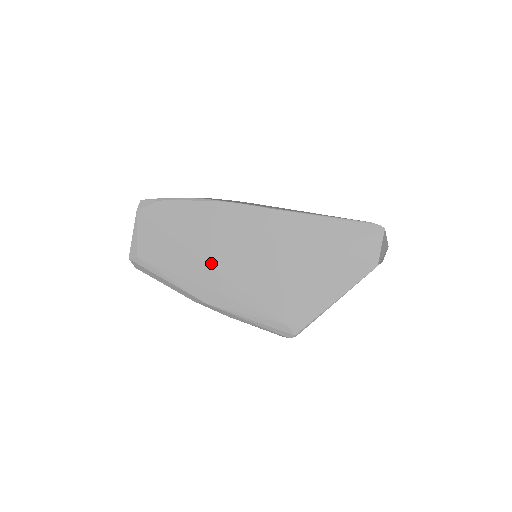
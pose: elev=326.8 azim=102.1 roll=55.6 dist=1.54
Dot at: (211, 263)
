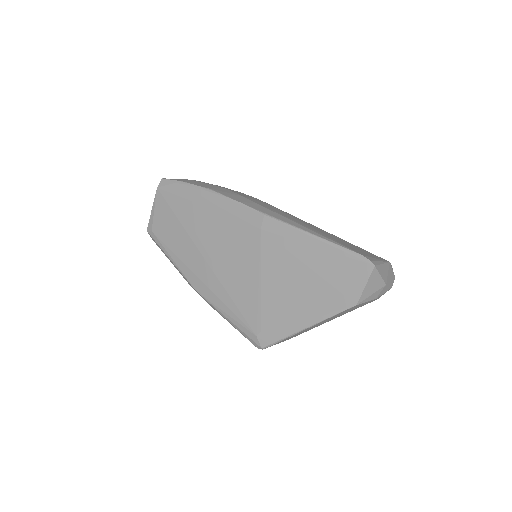
Dot at: (205, 254)
